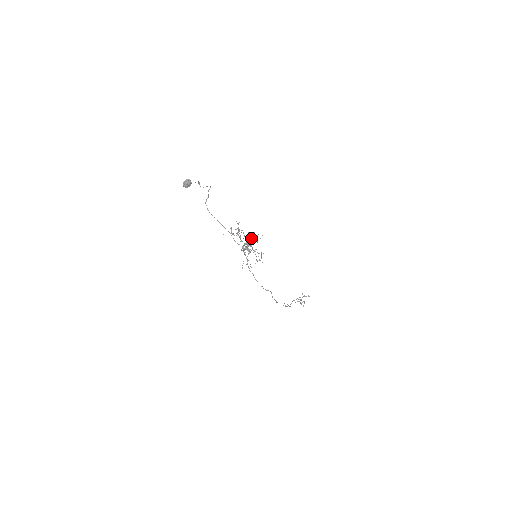
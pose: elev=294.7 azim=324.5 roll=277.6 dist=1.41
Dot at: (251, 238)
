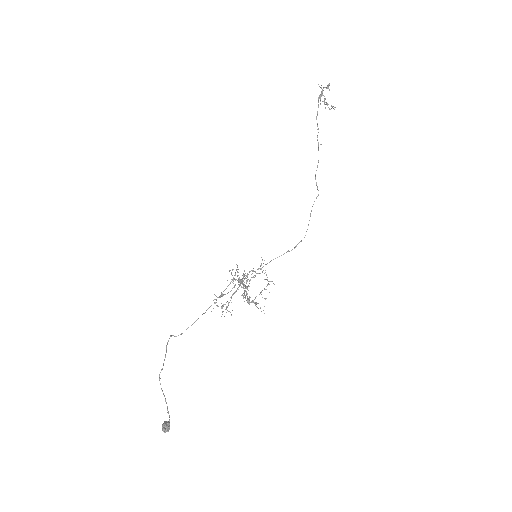
Dot at: occluded
